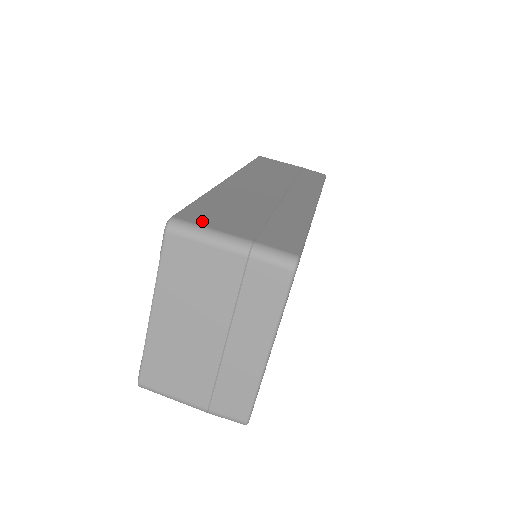
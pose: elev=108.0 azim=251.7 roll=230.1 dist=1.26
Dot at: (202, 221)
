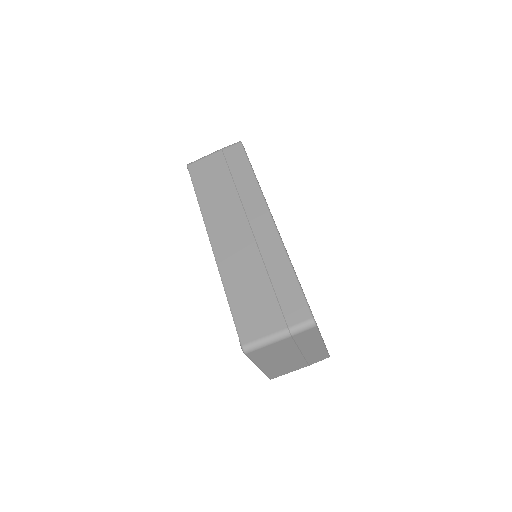
Dot at: (254, 334)
